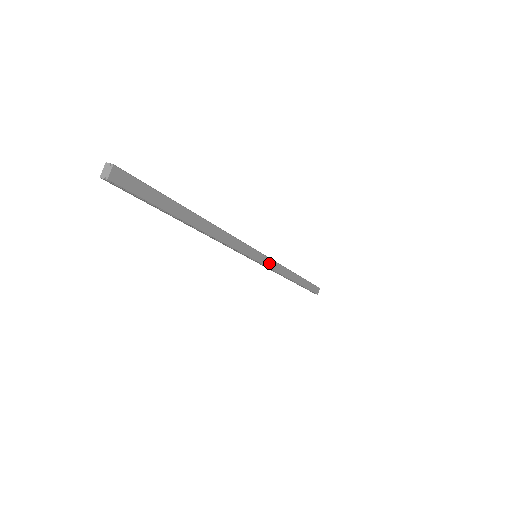
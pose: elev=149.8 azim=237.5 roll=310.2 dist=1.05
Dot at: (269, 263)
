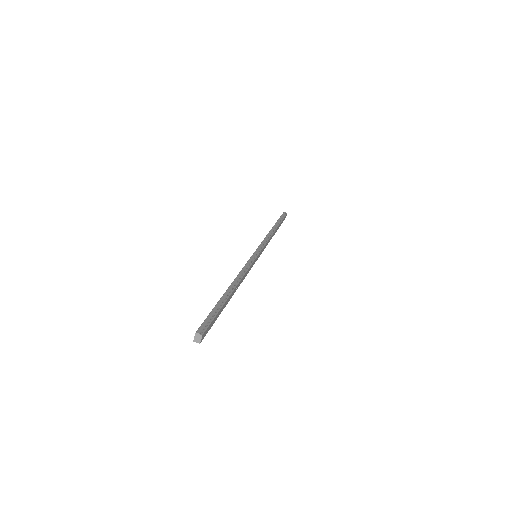
Dot at: (263, 250)
